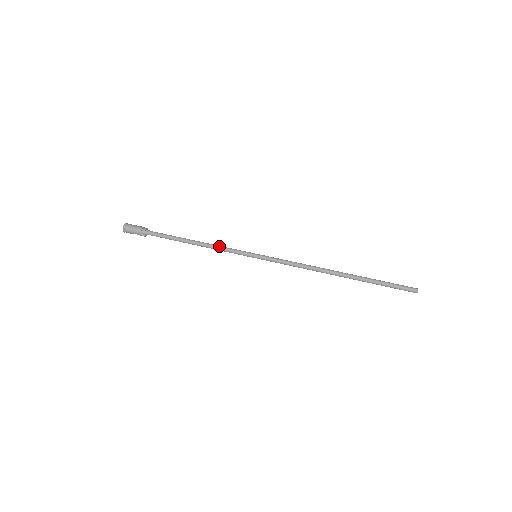
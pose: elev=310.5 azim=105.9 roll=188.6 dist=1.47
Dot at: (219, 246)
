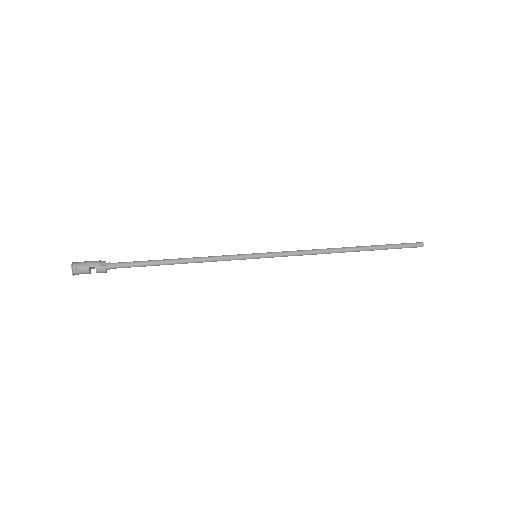
Dot at: (209, 256)
